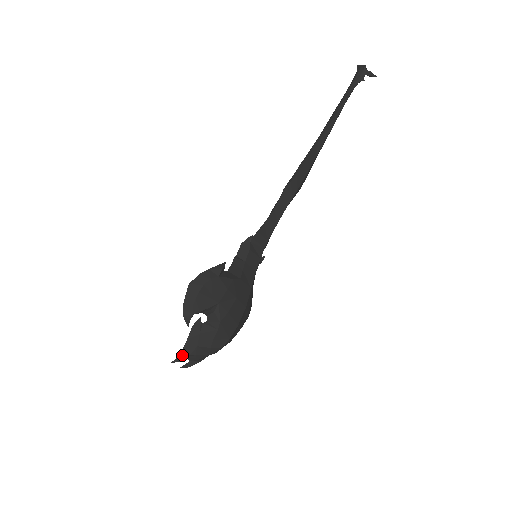
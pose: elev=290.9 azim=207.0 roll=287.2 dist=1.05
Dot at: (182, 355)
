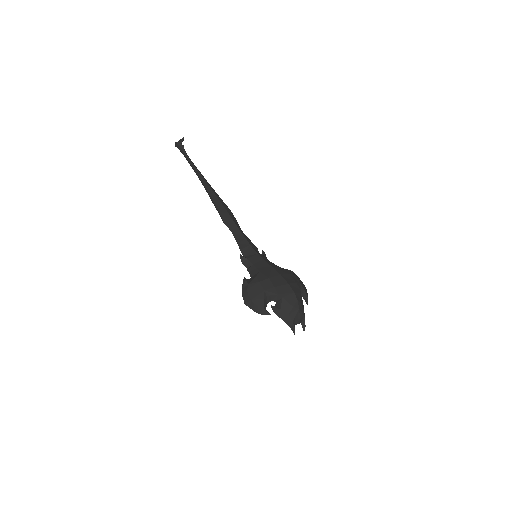
Dot at: (291, 326)
